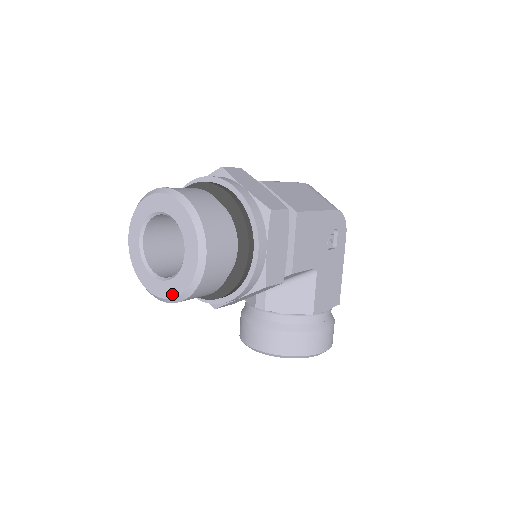
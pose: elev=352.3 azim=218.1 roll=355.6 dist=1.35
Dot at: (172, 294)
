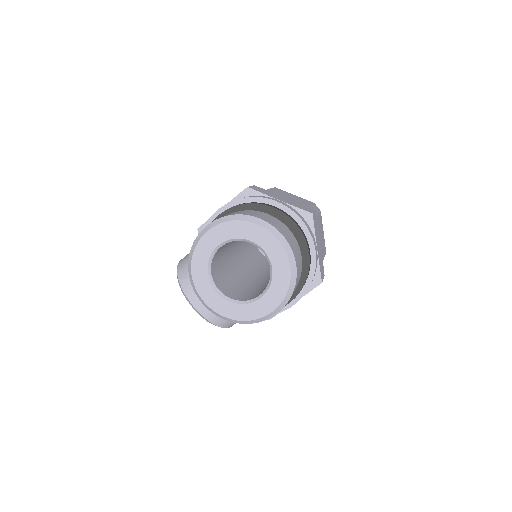
Dot at: (219, 310)
